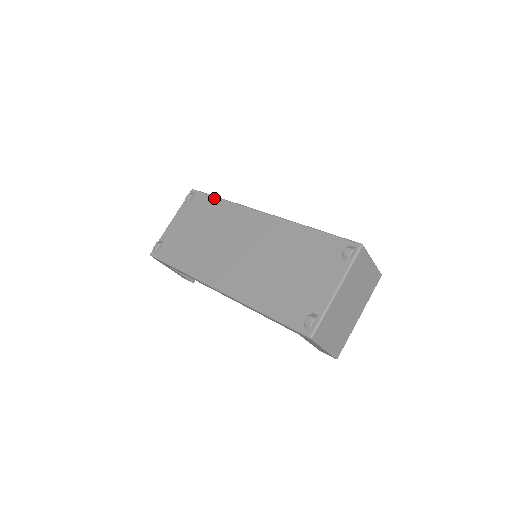
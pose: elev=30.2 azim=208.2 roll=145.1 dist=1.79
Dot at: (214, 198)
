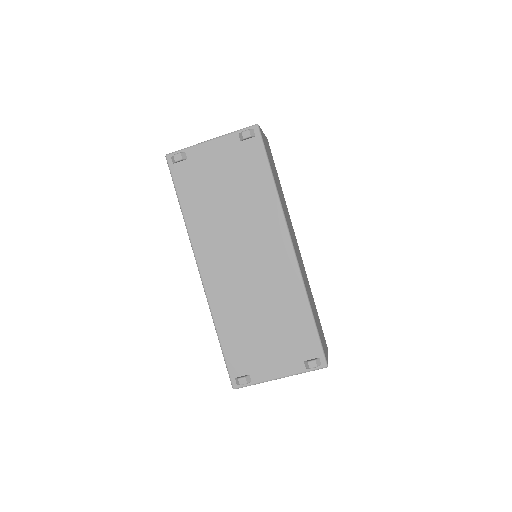
Dot at: (268, 169)
